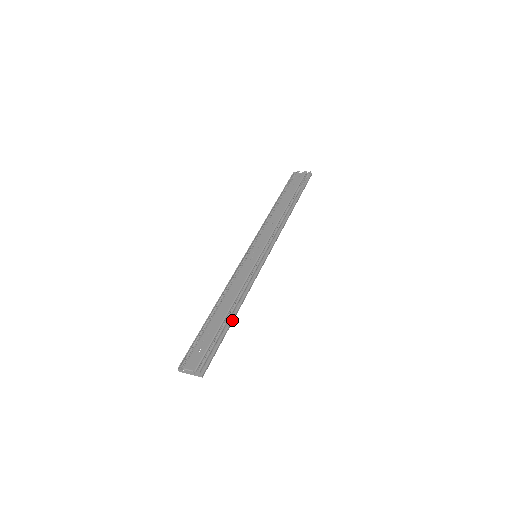
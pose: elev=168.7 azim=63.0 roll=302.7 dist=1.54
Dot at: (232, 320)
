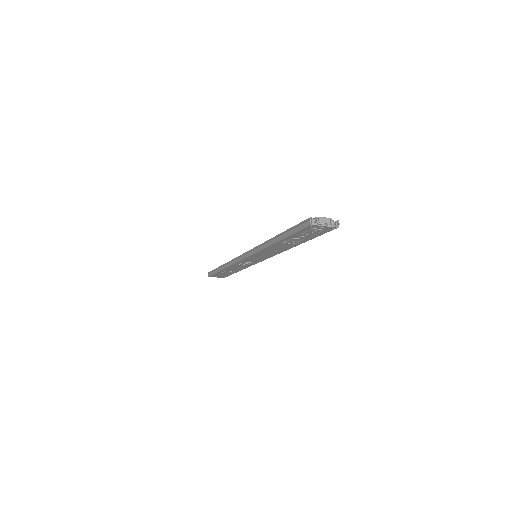
Dot at: occluded
